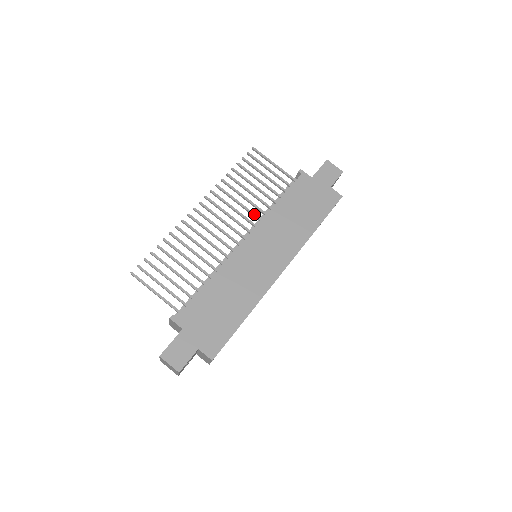
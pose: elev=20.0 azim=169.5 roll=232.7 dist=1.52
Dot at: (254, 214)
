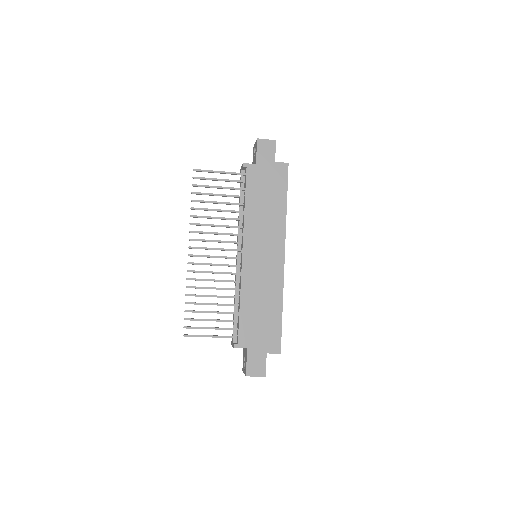
Dot at: (234, 227)
